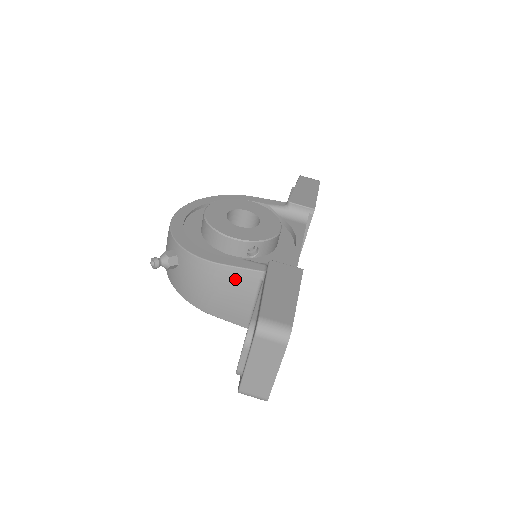
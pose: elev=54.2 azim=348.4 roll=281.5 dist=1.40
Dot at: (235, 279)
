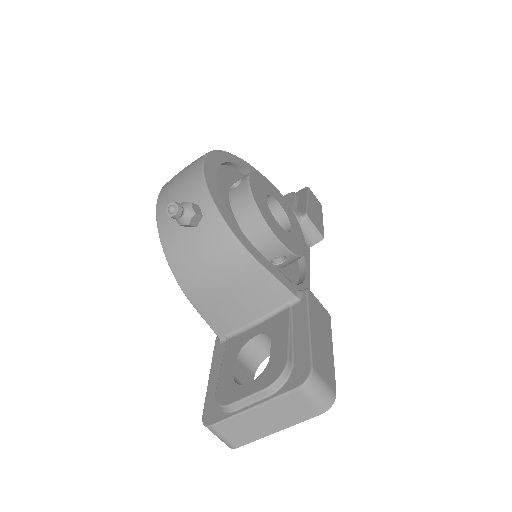
Dot at: (260, 287)
